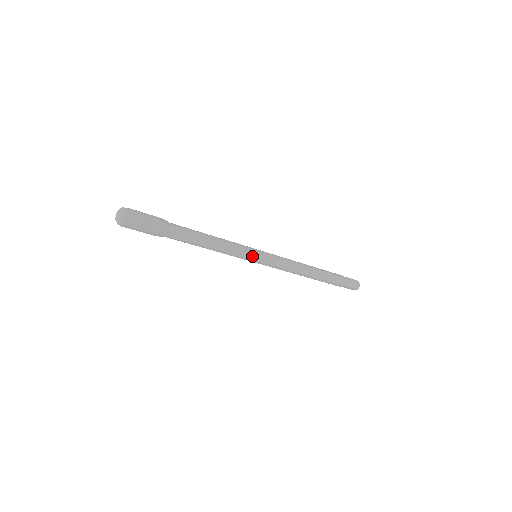
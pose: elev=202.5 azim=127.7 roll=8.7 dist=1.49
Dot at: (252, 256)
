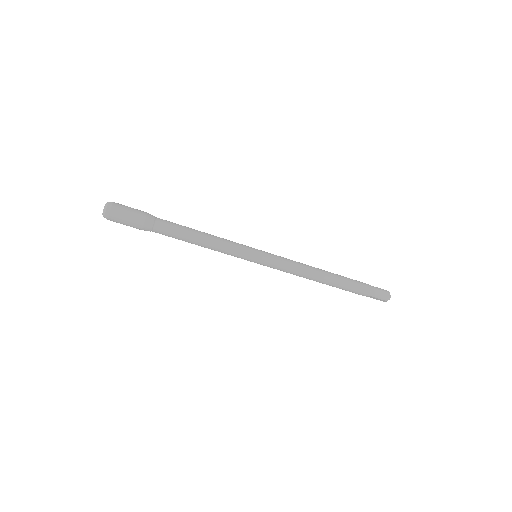
Dot at: (249, 255)
